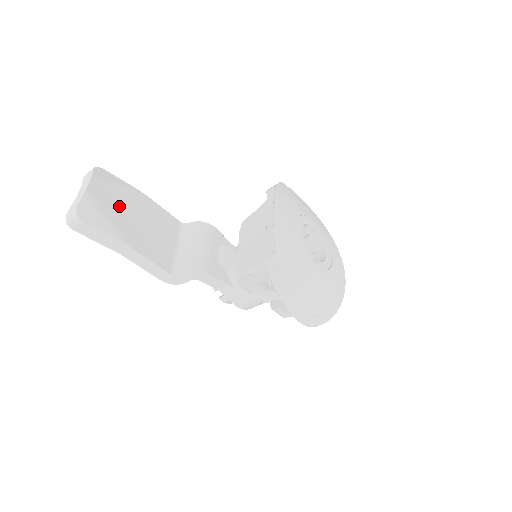
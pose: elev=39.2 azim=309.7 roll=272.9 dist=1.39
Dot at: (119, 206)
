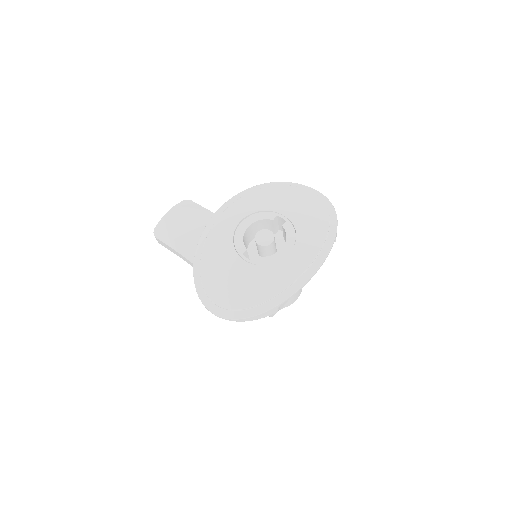
Dot at: (184, 225)
